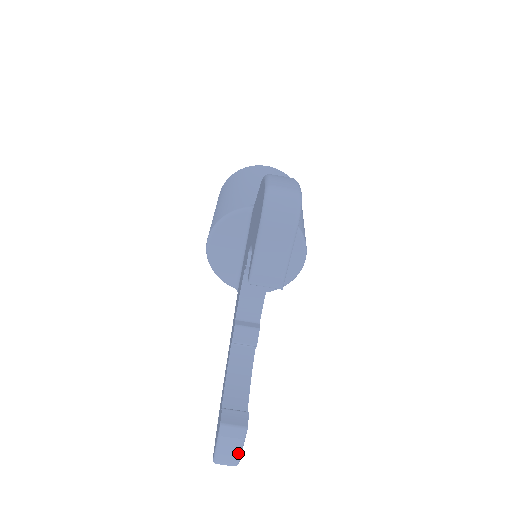
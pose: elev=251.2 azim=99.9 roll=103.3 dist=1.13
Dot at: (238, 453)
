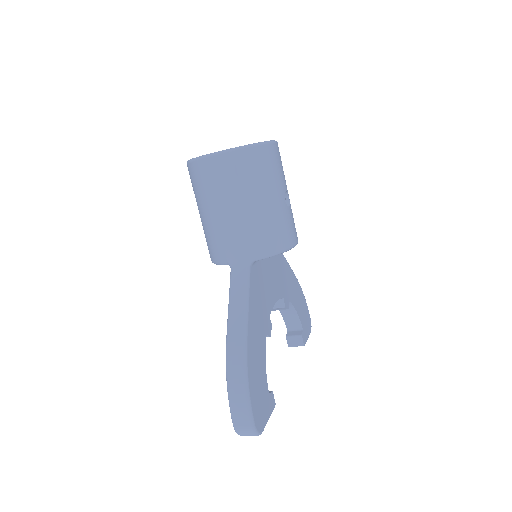
Dot at: occluded
